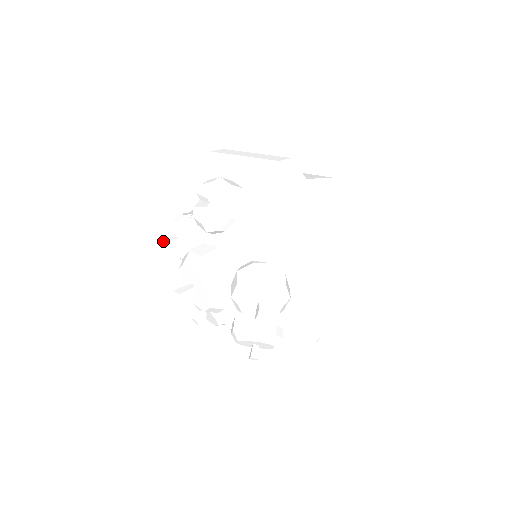
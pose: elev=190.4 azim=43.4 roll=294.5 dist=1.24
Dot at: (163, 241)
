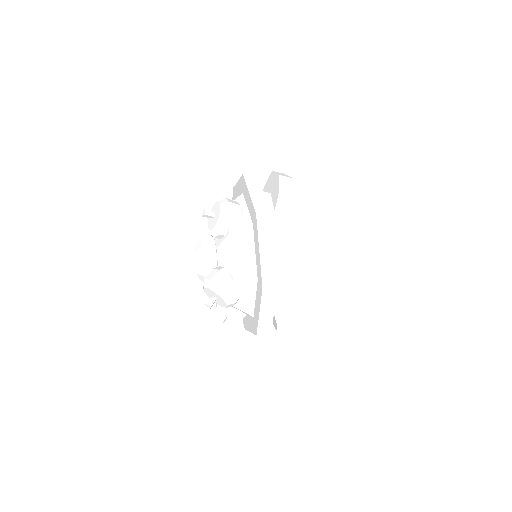
Dot at: (202, 218)
